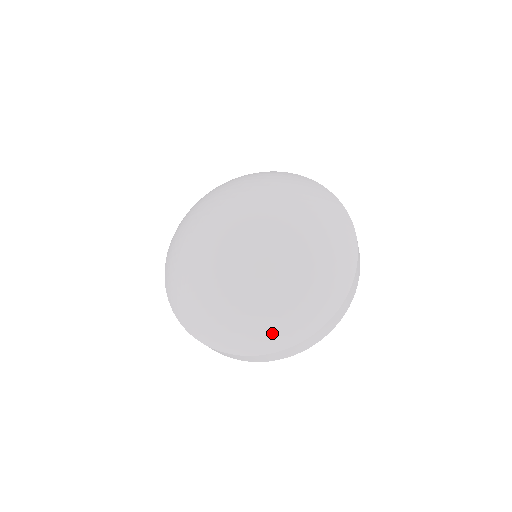
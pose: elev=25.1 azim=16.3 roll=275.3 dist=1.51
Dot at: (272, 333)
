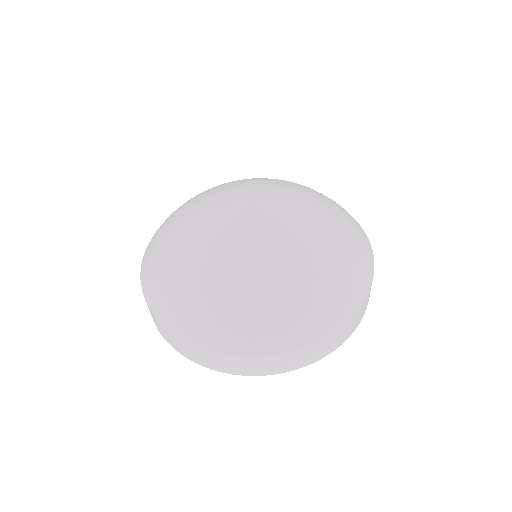
Dot at: (176, 305)
